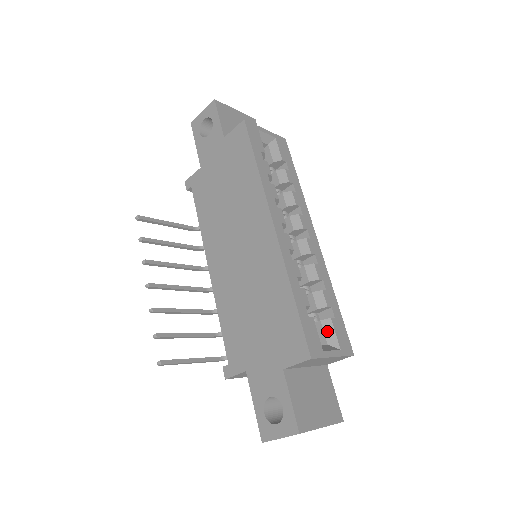
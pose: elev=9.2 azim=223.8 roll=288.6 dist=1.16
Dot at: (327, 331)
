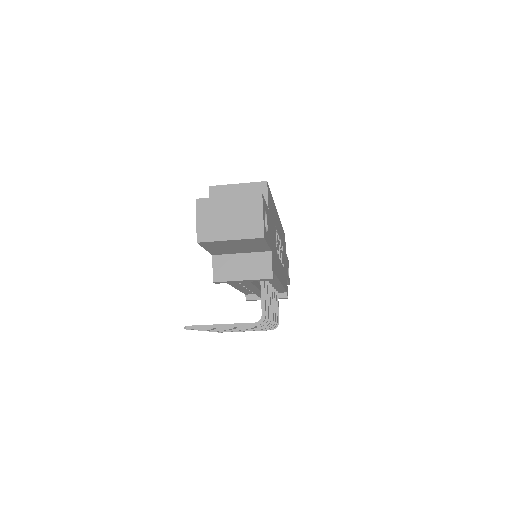
Dot at: occluded
